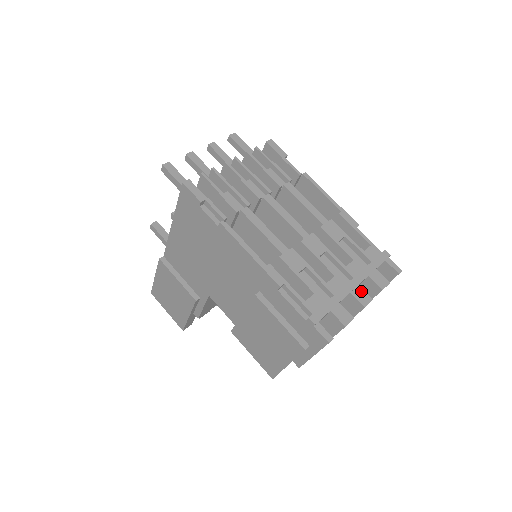
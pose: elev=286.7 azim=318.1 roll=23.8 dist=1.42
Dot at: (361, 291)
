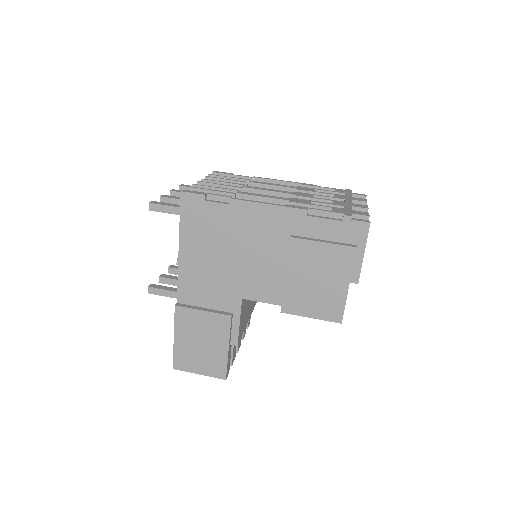
Dot at: (356, 204)
